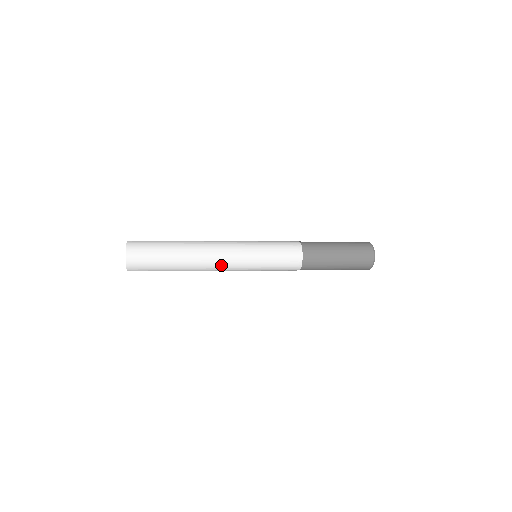
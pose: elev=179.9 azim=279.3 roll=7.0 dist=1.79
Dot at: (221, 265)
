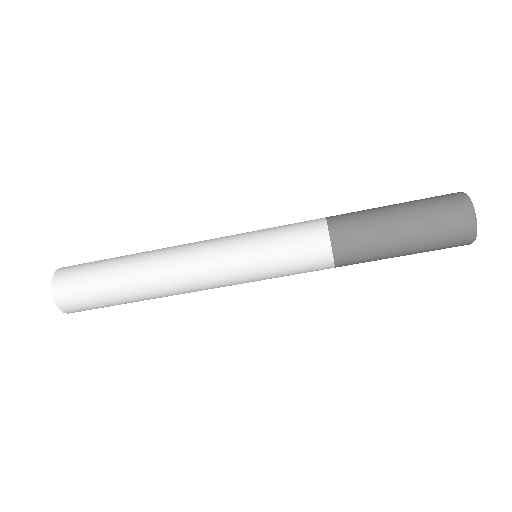
Dot at: (196, 283)
